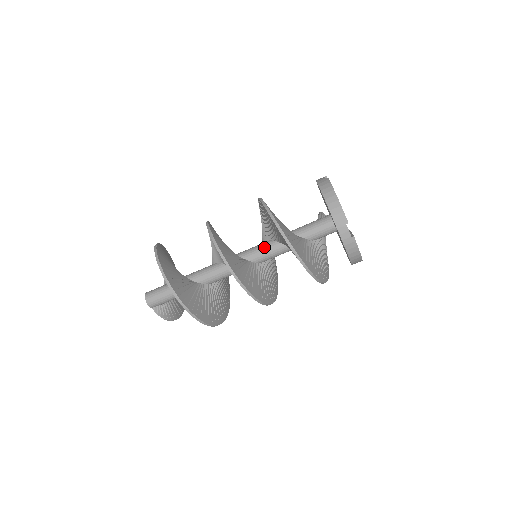
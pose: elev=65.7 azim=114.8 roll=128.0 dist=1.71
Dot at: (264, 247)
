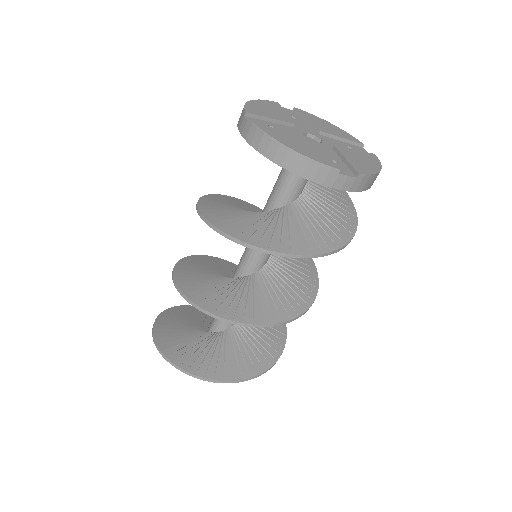
Dot at: occluded
